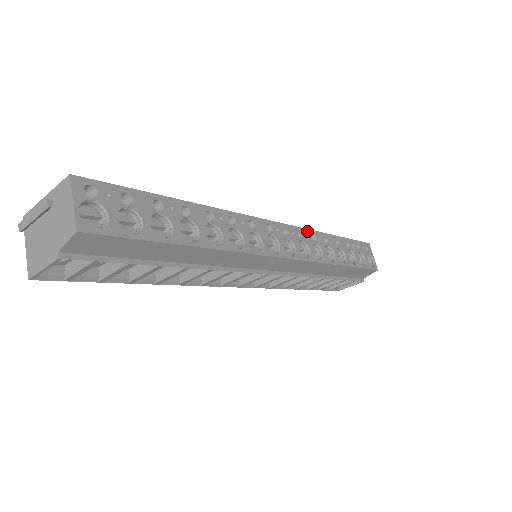
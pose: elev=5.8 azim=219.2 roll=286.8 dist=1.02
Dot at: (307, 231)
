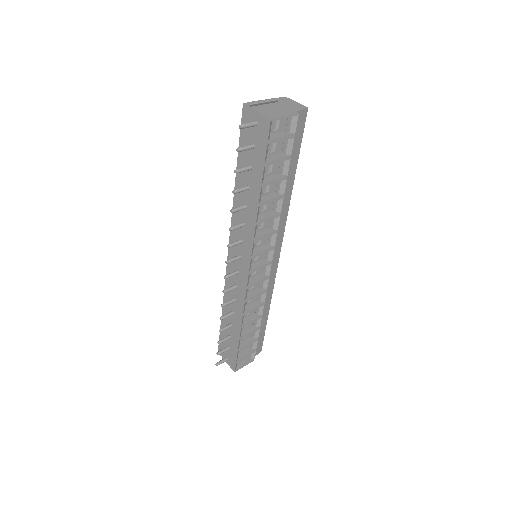
Dot at: occluded
